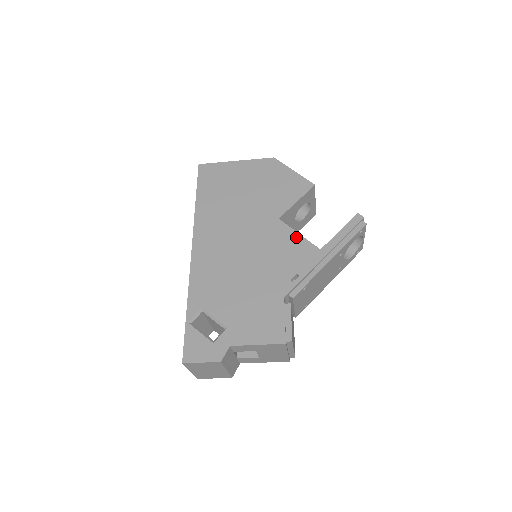
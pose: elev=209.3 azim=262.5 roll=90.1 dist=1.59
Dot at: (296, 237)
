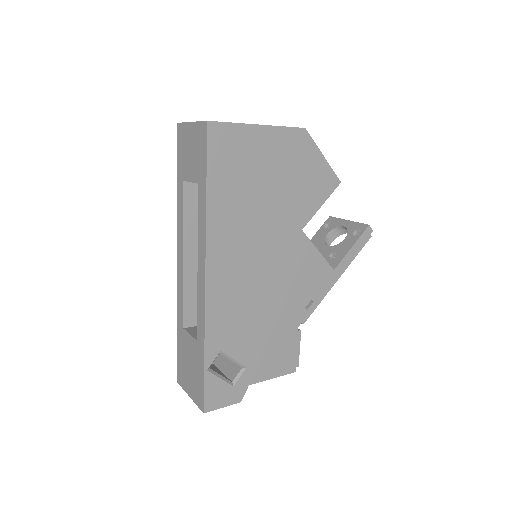
Dot at: (316, 256)
